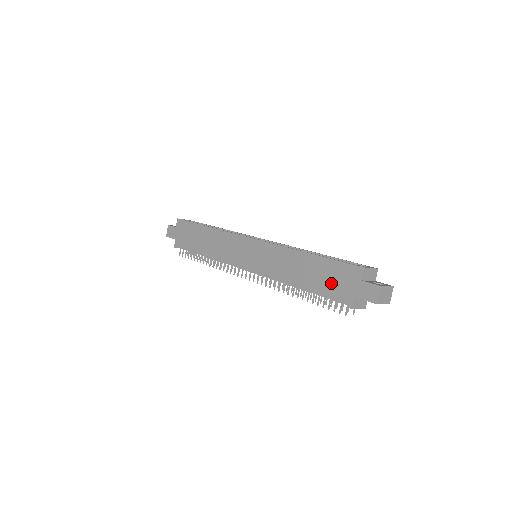
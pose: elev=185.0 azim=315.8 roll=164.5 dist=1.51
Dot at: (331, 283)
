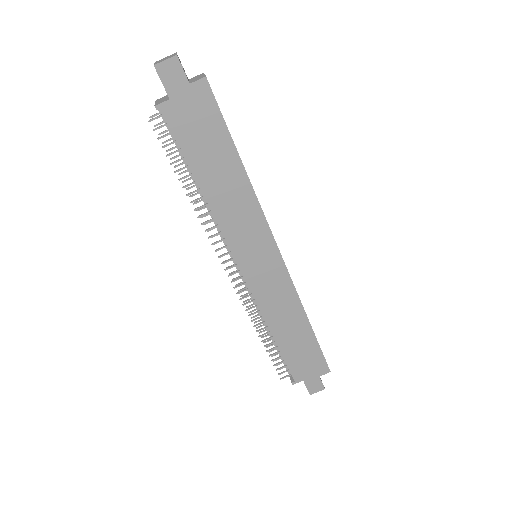
Dot at: (300, 359)
